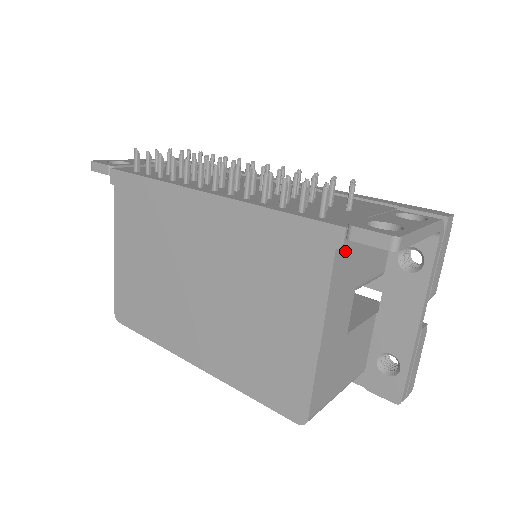
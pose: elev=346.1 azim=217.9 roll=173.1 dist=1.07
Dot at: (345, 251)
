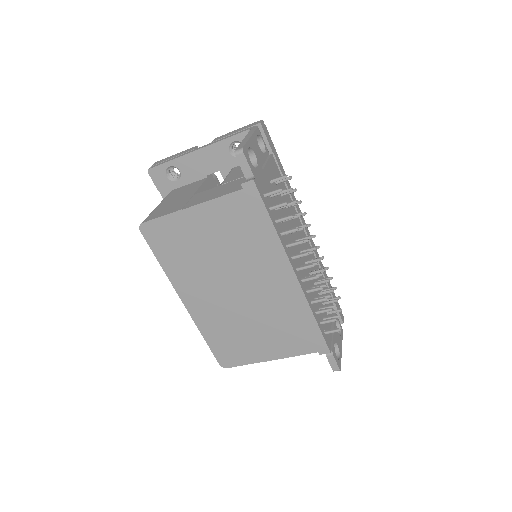
Dot at: occluded
